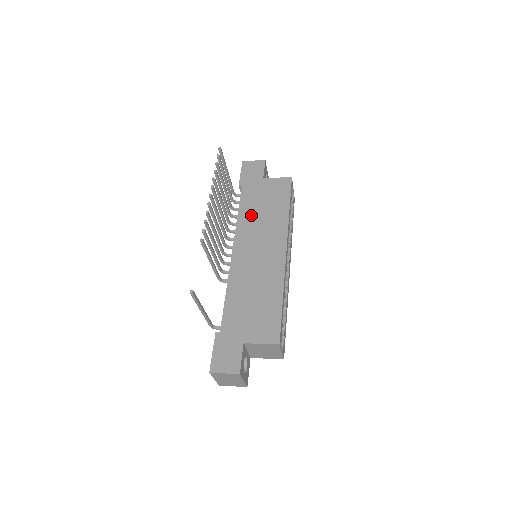
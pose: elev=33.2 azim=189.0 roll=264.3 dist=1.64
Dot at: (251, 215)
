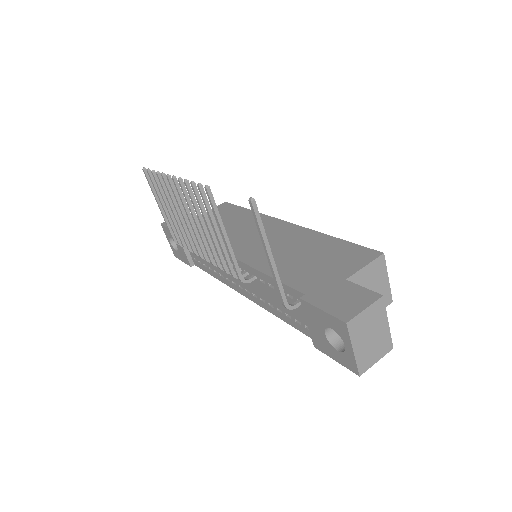
Dot at: occluded
